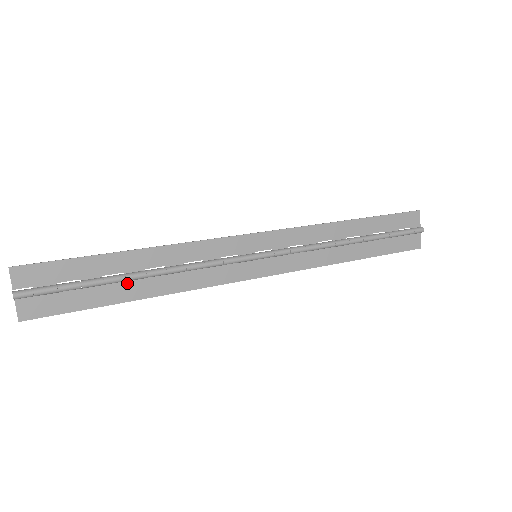
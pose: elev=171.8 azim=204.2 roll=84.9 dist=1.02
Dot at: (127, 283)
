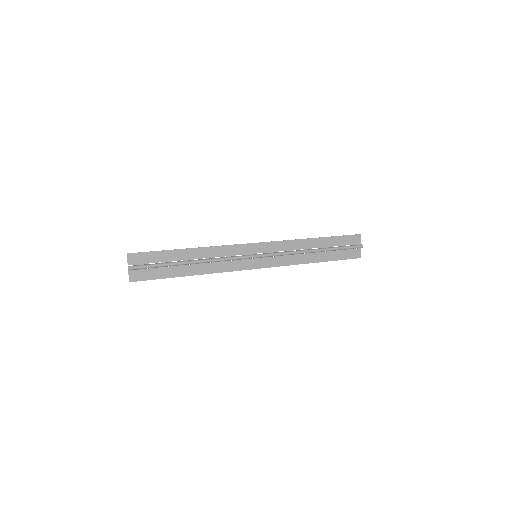
Dot at: (184, 266)
